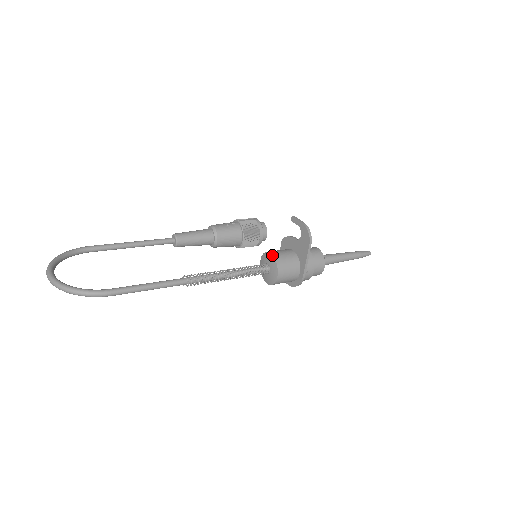
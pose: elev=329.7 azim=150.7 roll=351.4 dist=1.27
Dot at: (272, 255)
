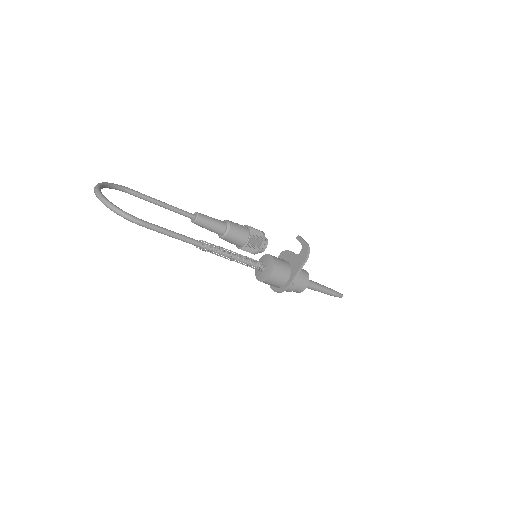
Dot at: (272, 257)
